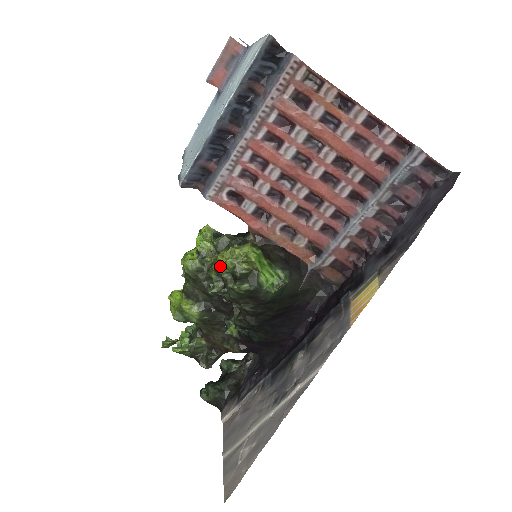
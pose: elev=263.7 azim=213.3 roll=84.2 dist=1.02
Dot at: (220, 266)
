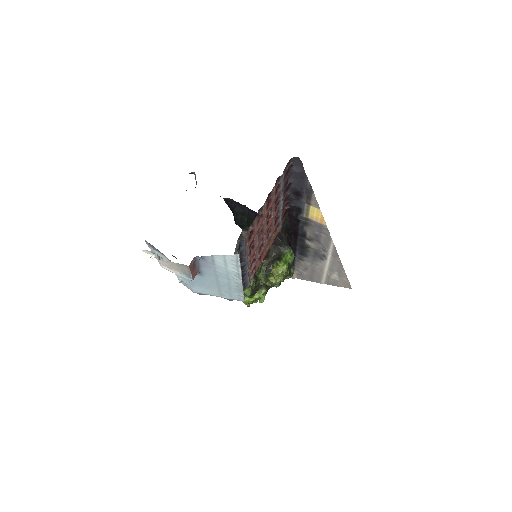
Dot at: (279, 282)
